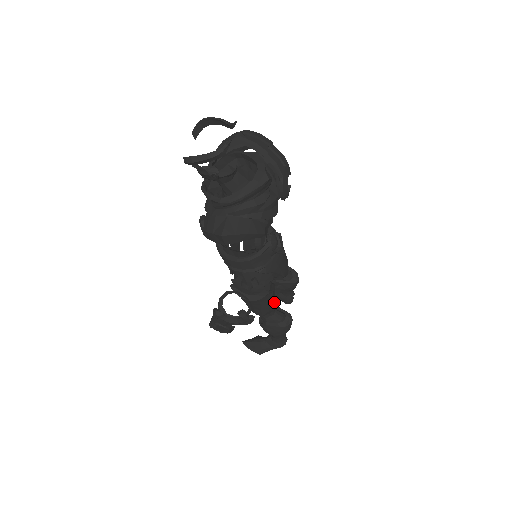
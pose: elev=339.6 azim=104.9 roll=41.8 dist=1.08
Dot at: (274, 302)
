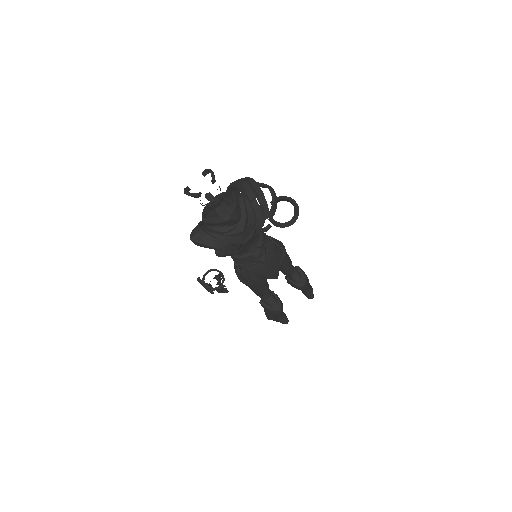
Dot at: (264, 291)
